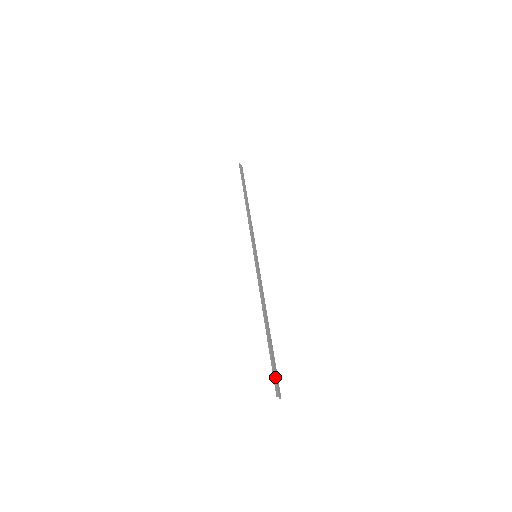
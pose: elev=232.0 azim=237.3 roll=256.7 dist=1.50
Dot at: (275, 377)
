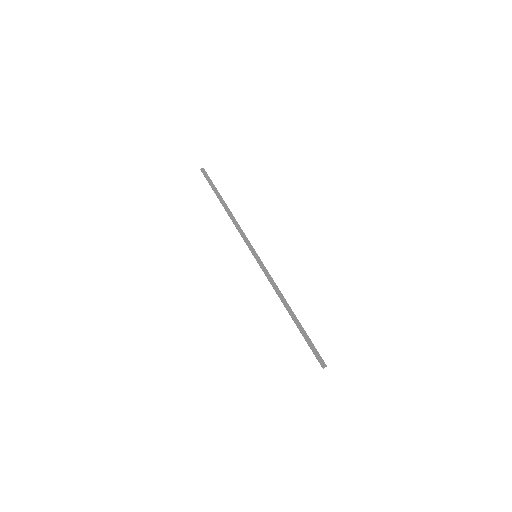
Dot at: occluded
